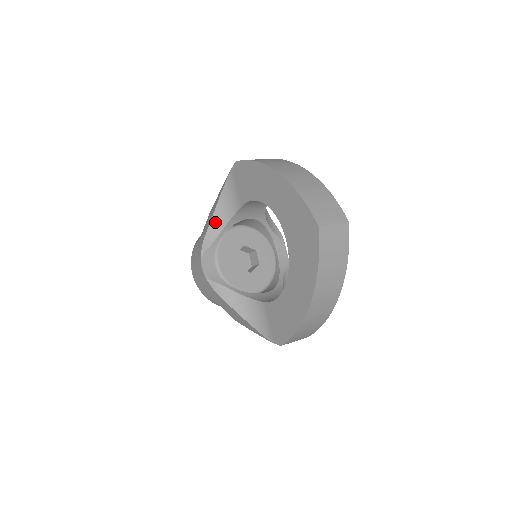
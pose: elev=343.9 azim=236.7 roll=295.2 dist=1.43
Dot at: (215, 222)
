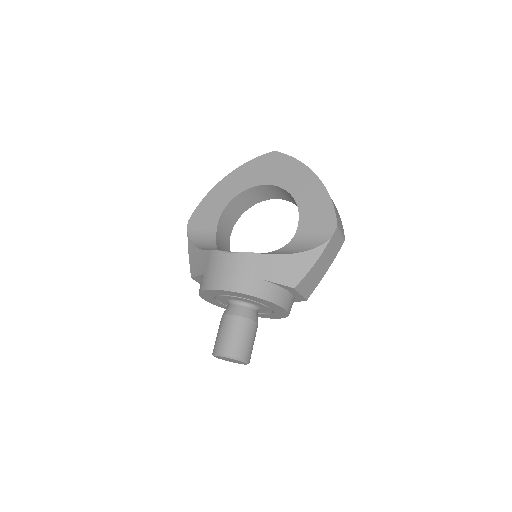
Dot at: (207, 249)
